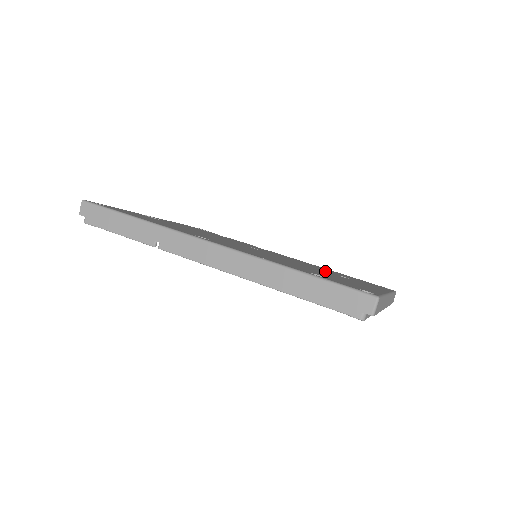
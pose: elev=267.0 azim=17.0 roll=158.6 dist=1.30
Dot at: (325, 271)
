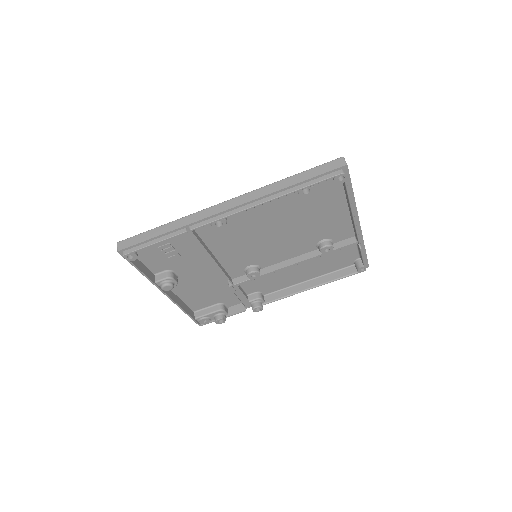
Dot at: occluded
